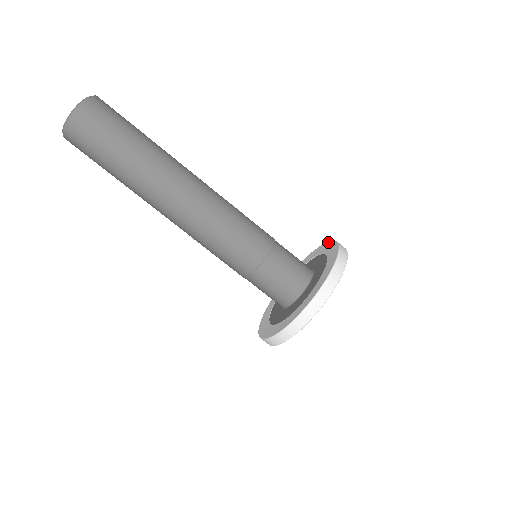
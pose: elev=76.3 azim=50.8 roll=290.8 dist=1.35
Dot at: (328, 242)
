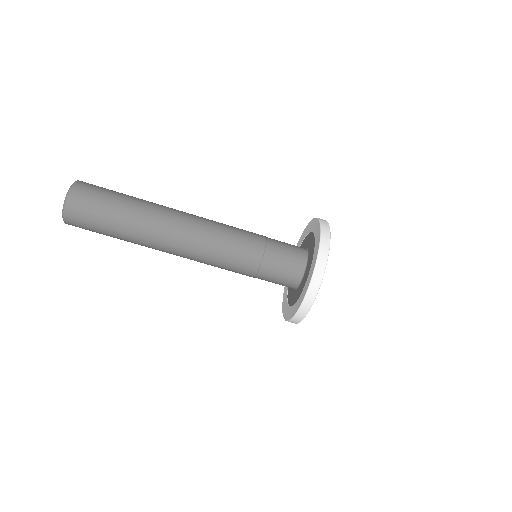
Dot at: (319, 228)
